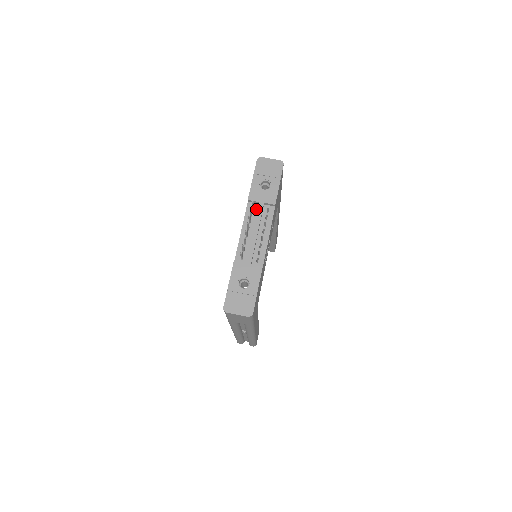
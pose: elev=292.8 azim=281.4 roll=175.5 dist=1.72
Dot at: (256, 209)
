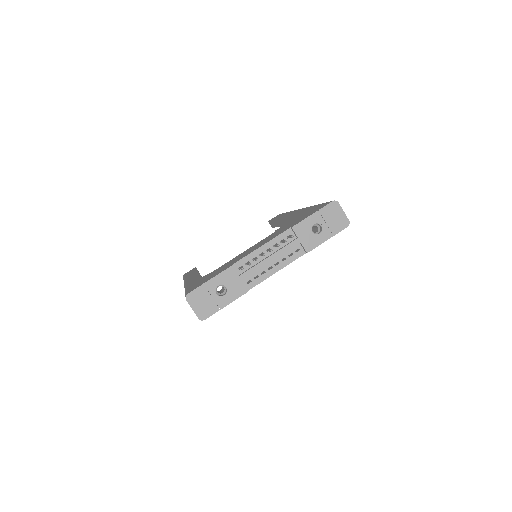
Dot at: (290, 240)
